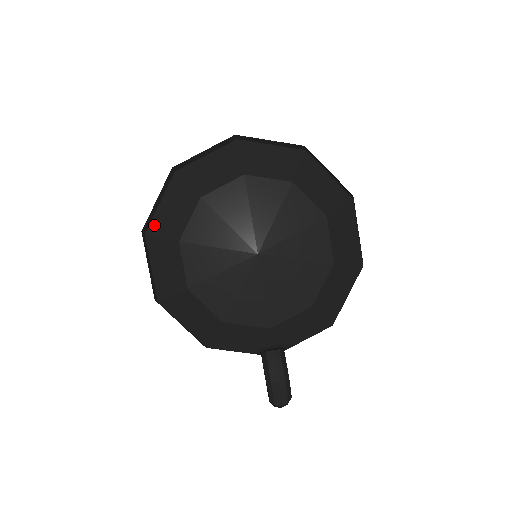
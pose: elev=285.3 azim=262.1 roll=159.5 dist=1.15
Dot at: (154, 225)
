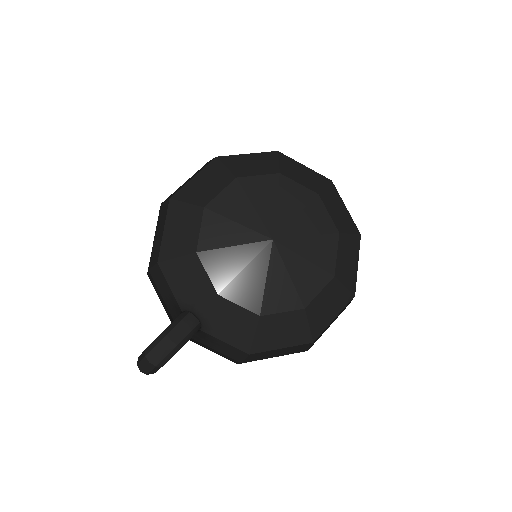
Dot at: (229, 158)
